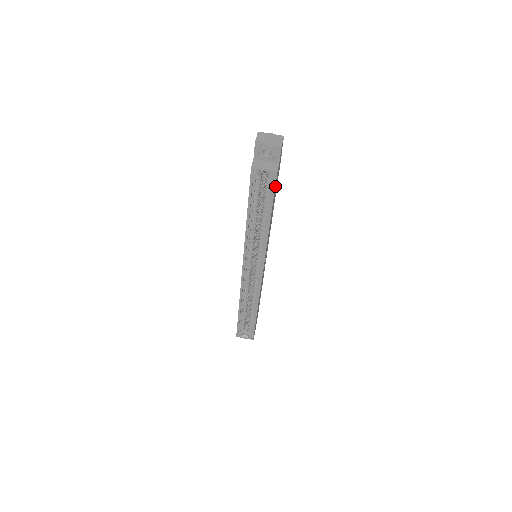
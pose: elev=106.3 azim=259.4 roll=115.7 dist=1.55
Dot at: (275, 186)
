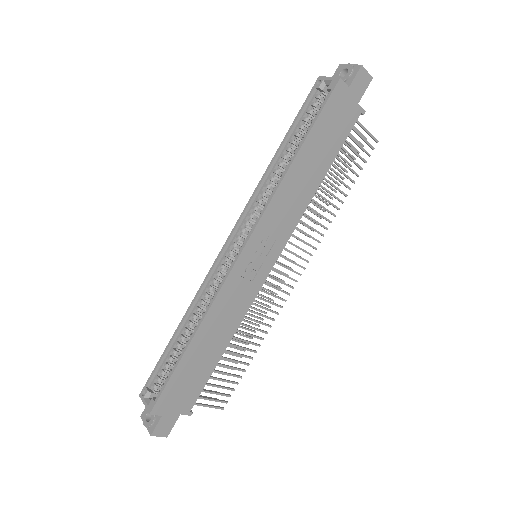
Dot at: (329, 104)
